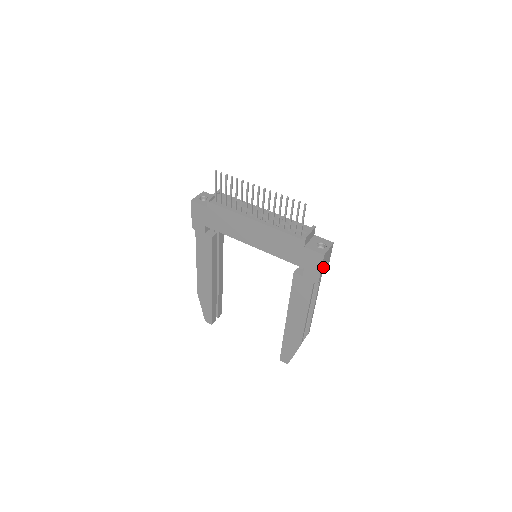
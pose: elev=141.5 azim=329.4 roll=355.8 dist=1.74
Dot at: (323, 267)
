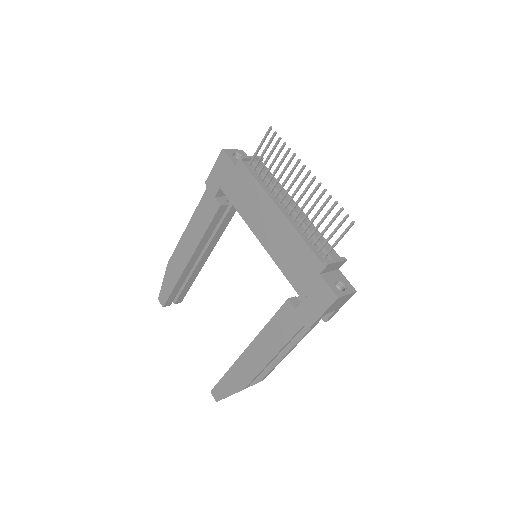
Dot at: (327, 313)
